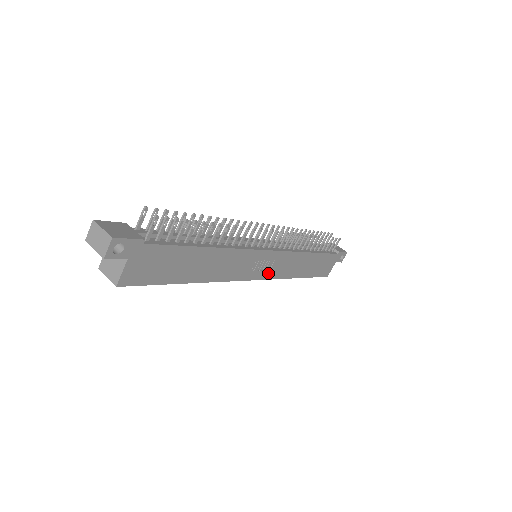
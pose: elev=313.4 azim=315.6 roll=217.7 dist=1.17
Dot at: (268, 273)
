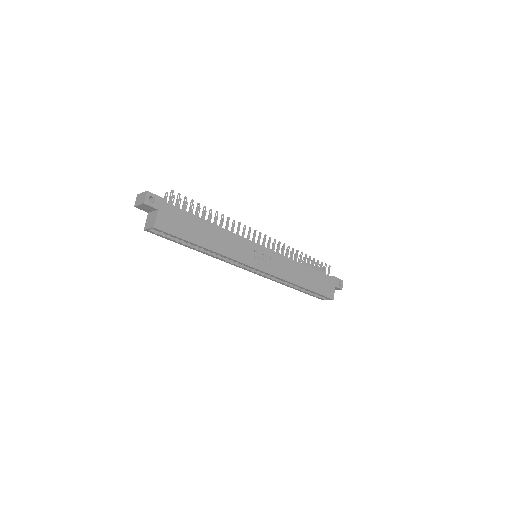
Dot at: (269, 268)
